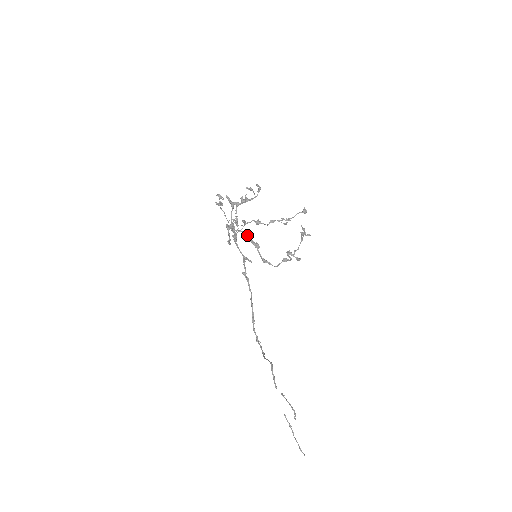
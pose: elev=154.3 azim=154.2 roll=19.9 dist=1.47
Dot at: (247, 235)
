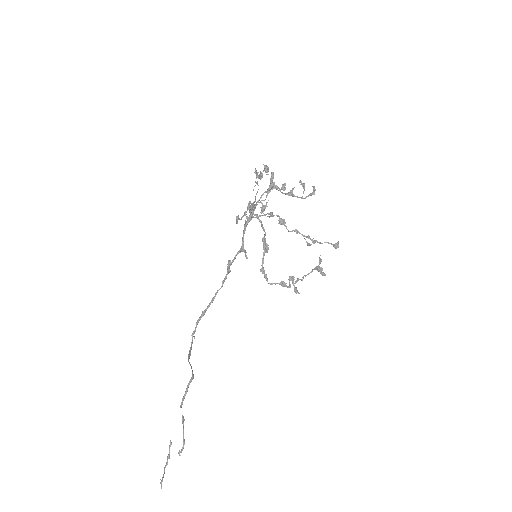
Dot at: (263, 229)
